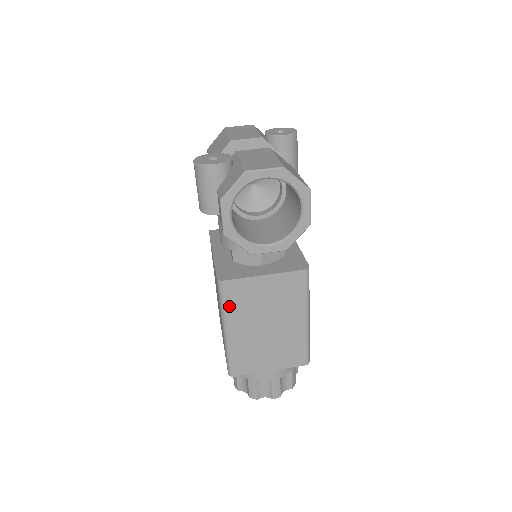
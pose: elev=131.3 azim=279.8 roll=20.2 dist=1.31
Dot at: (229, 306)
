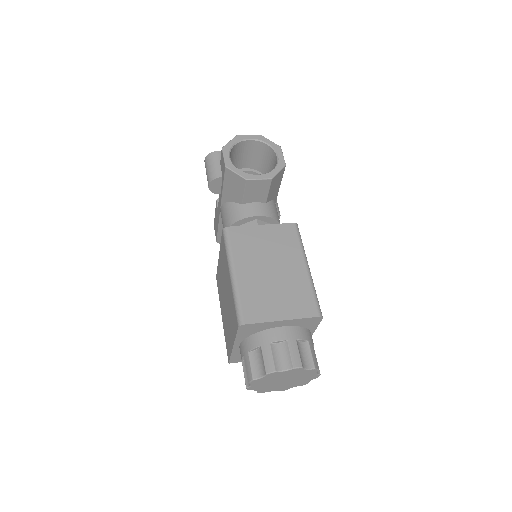
Dot at: (234, 248)
